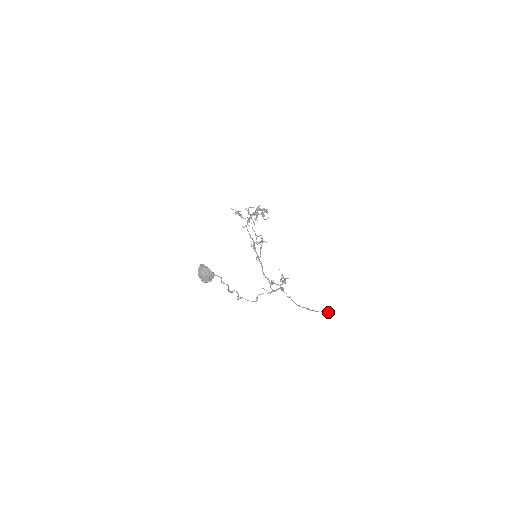
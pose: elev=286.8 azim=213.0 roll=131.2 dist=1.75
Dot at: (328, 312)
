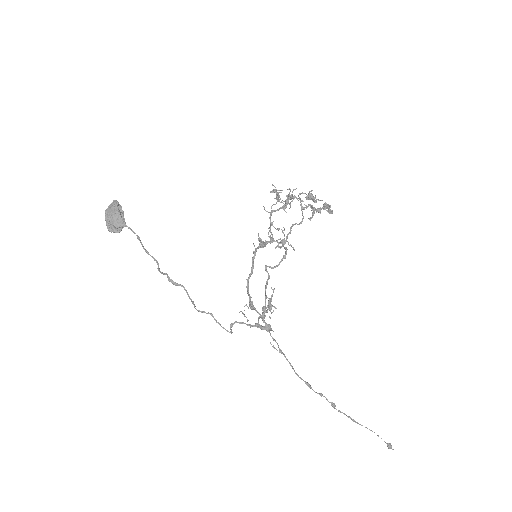
Dot at: occluded
